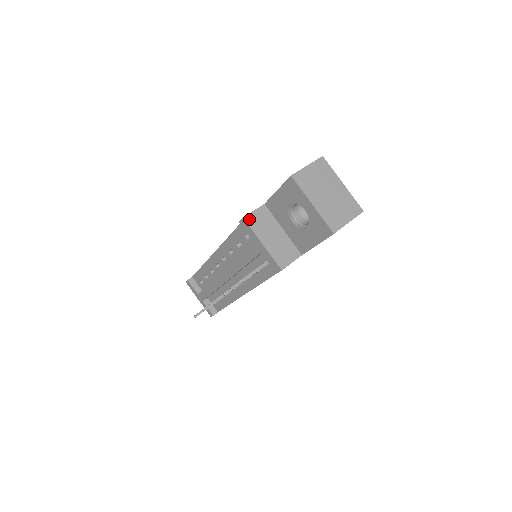
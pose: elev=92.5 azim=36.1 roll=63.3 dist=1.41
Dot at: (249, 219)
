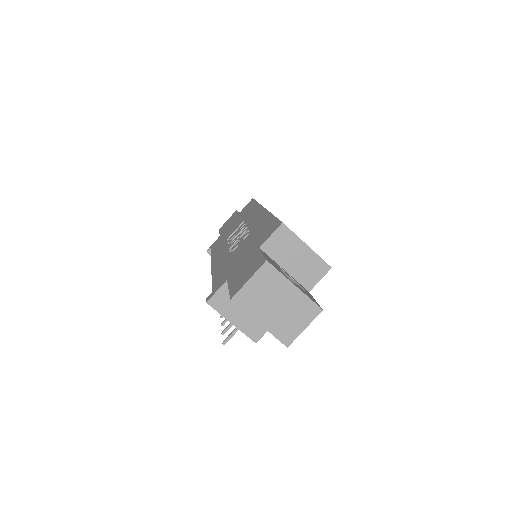
Dot at: (213, 302)
